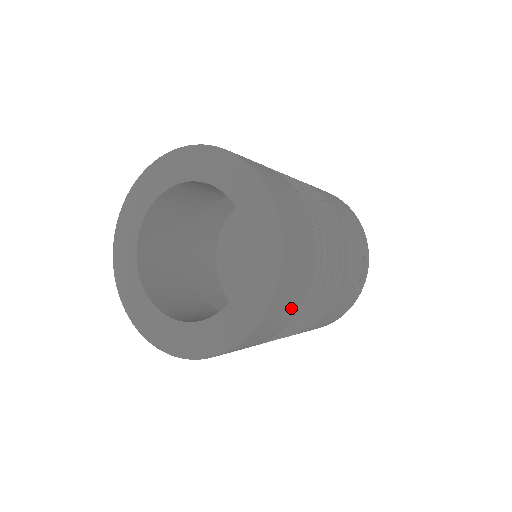
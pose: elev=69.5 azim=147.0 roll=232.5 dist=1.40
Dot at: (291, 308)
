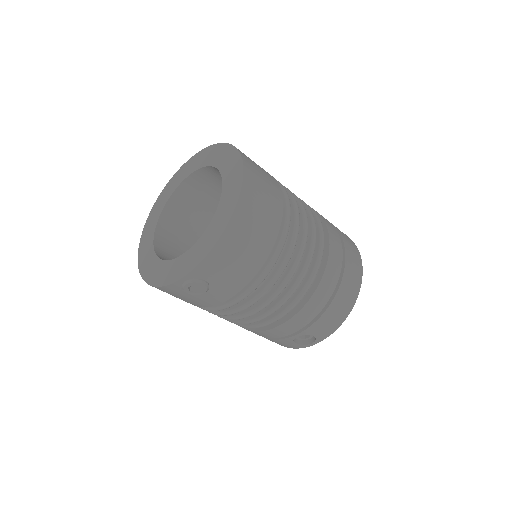
Dot at: (270, 183)
